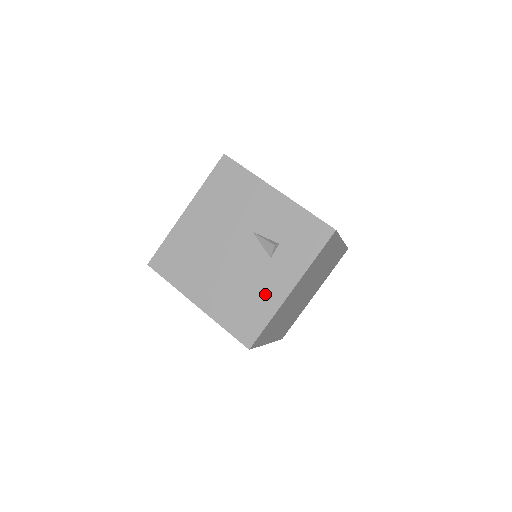
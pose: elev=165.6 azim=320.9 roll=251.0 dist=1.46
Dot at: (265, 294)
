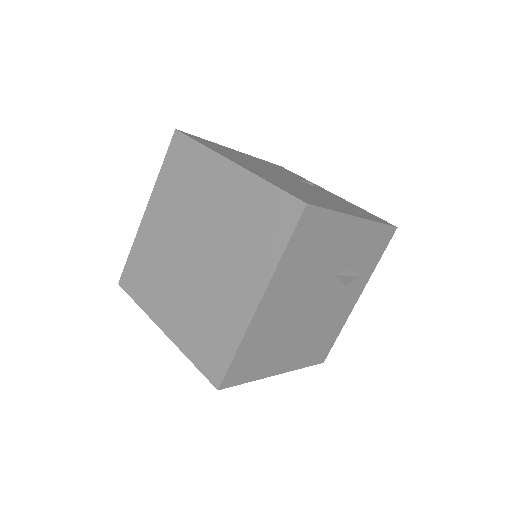
Dot at: (339, 317)
